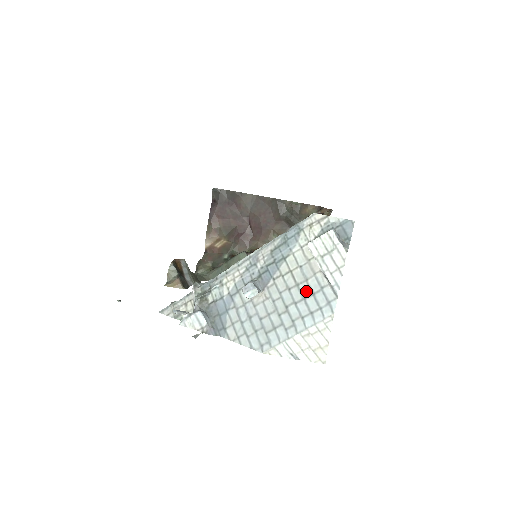
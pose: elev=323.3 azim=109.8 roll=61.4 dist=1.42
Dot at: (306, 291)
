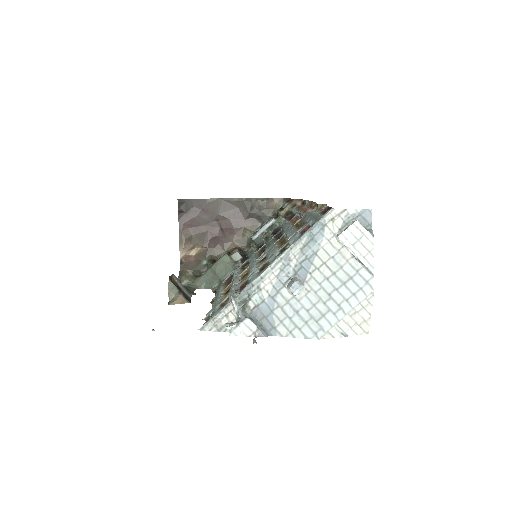
Dot at: (344, 277)
